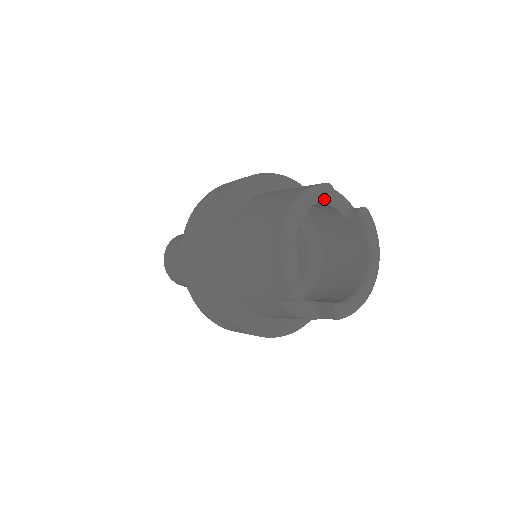
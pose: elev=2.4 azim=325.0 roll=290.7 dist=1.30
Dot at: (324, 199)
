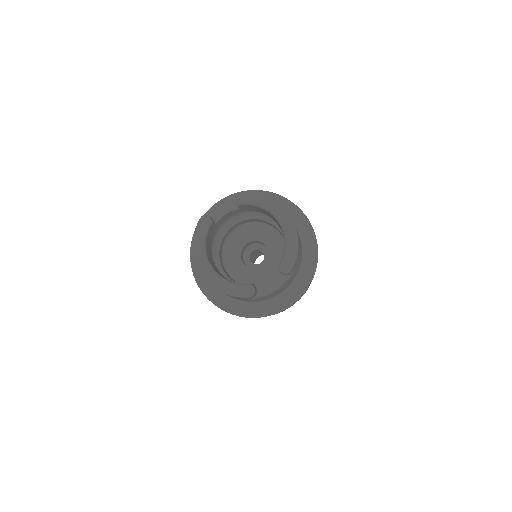
Dot at: (207, 230)
